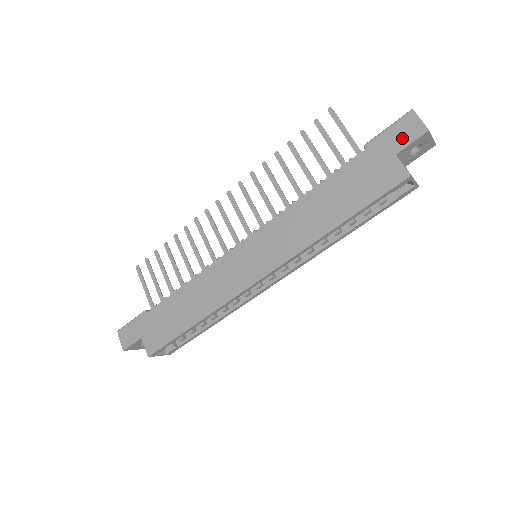
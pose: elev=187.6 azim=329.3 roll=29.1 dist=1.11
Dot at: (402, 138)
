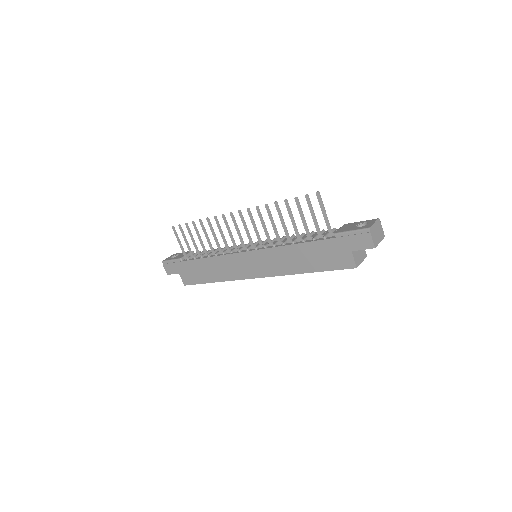
Dot at: (358, 244)
